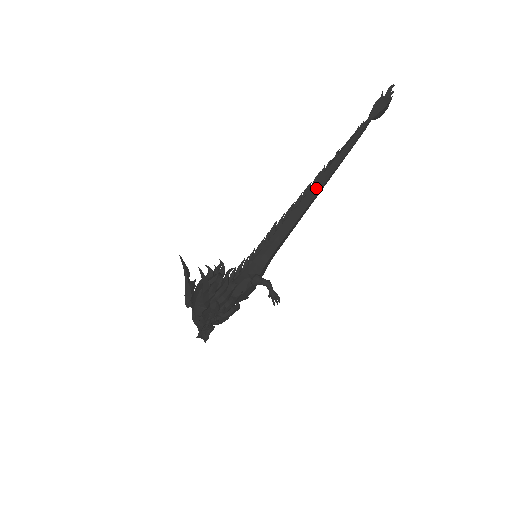
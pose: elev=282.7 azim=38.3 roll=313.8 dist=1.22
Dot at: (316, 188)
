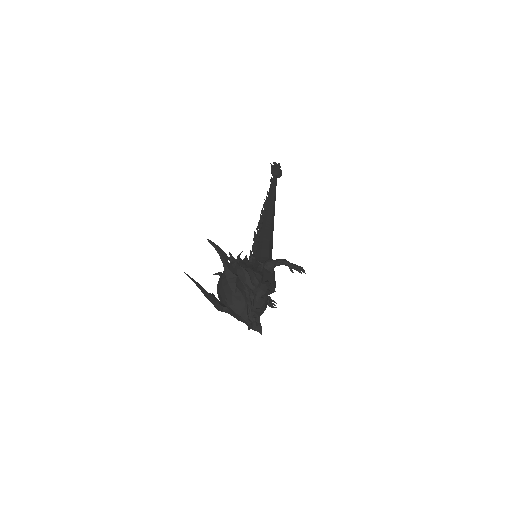
Dot at: (269, 209)
